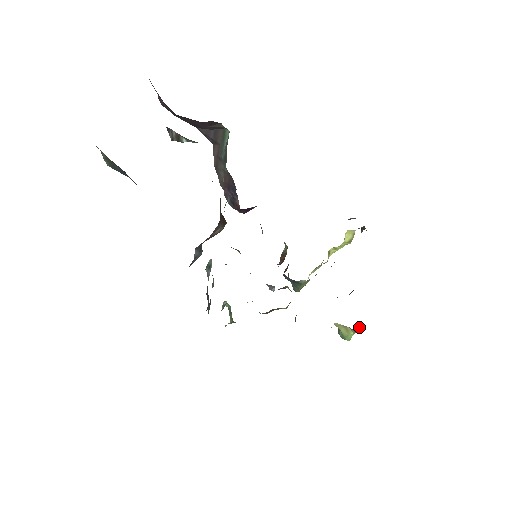
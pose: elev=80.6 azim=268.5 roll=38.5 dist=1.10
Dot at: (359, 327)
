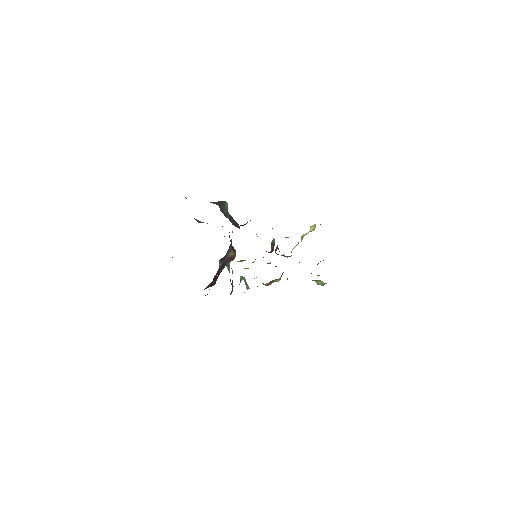
Dot at: occluded
